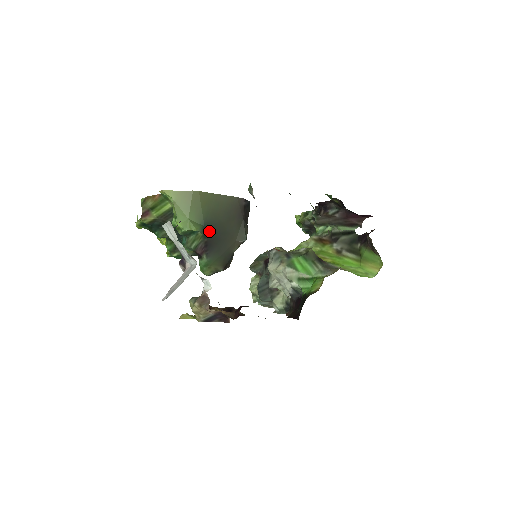
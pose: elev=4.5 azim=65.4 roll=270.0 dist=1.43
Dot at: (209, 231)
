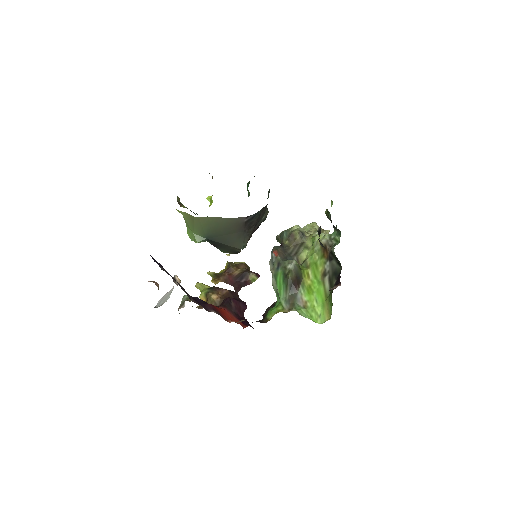
Dot at: (212, 241)
